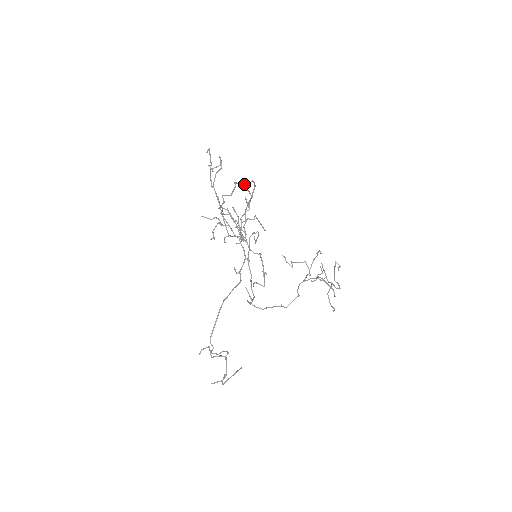
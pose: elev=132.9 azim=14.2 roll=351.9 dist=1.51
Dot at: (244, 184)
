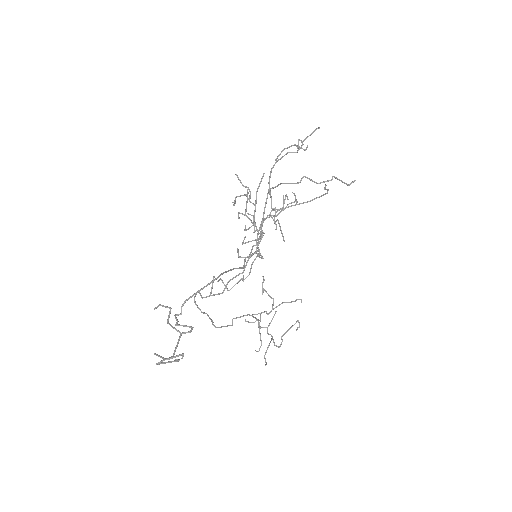
Dot at: (326, 185)
